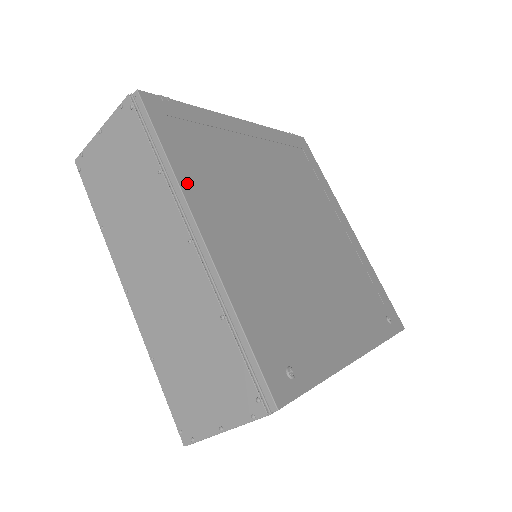
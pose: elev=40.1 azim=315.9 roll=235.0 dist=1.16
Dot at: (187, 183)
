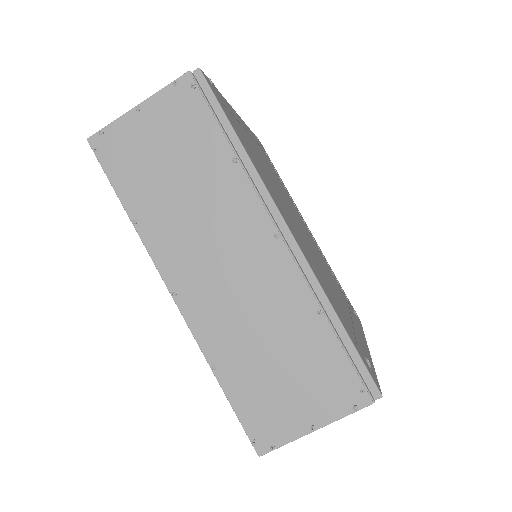
Dot at: (261, 175)
